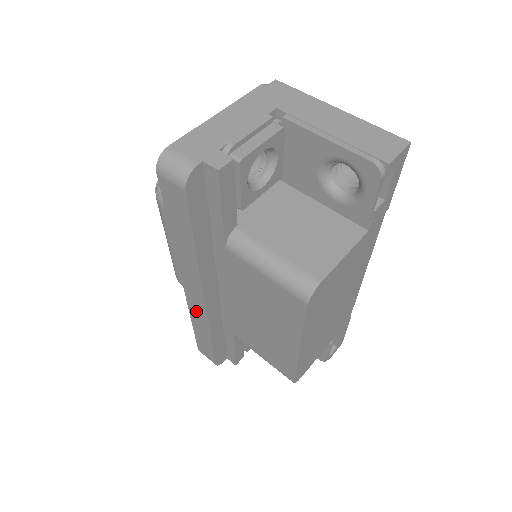
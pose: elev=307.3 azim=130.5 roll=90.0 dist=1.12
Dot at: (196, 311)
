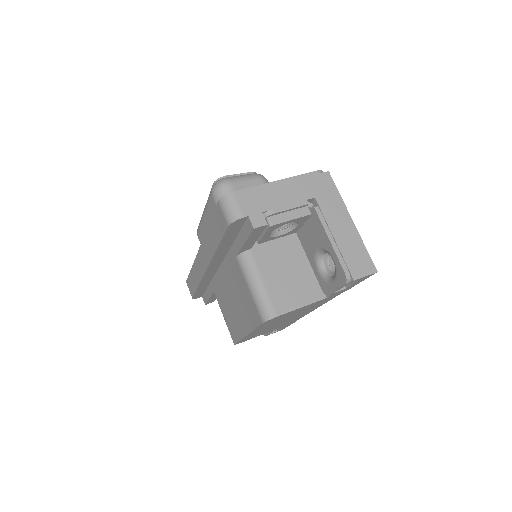
Dot at: (198, 267)
